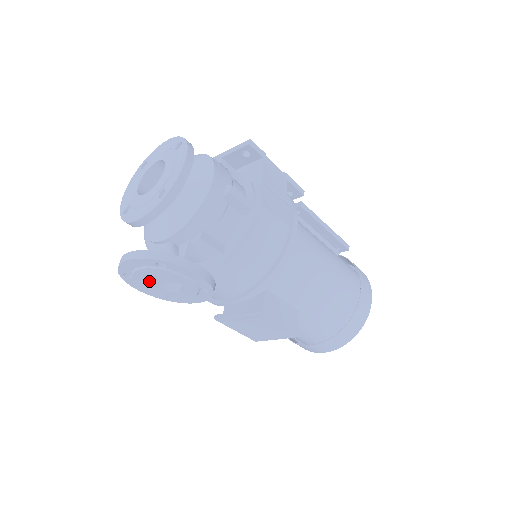
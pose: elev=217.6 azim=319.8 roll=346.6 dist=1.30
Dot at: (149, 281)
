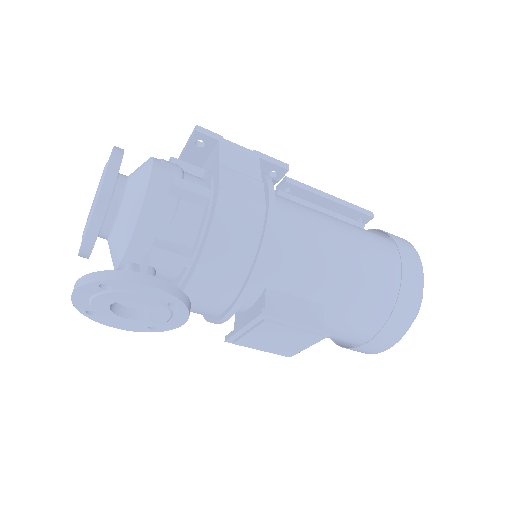
Dot at: (115, 313)
